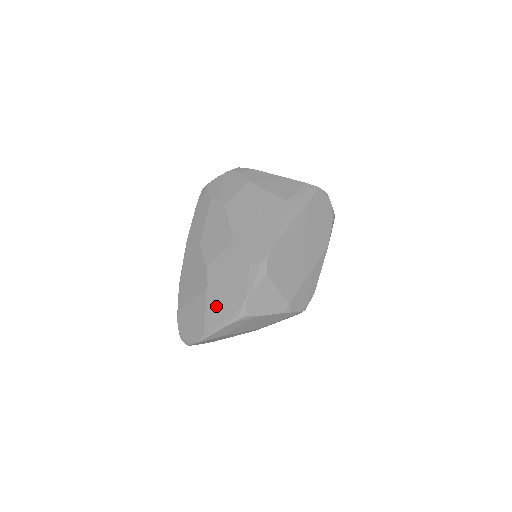
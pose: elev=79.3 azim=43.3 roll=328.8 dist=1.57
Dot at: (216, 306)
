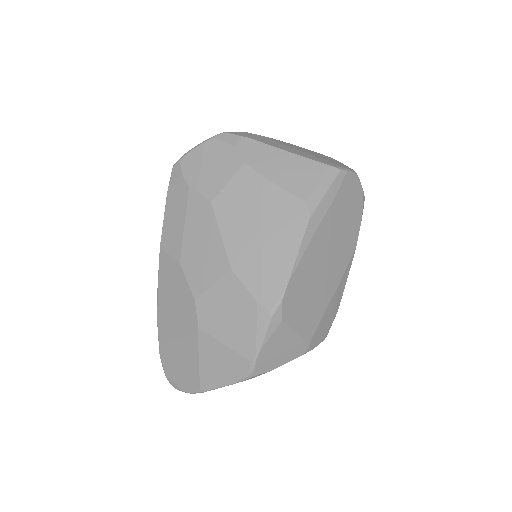
Dot at: (213, 358)
